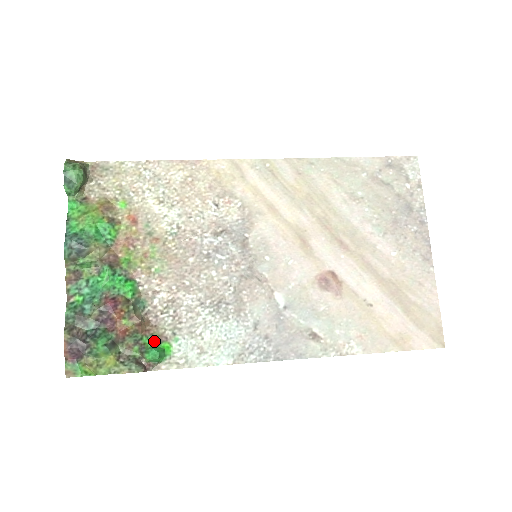
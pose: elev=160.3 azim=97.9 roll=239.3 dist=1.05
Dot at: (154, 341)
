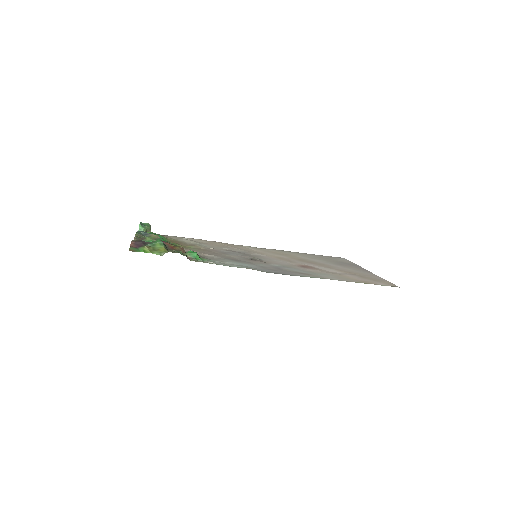
Dot at: occluded
